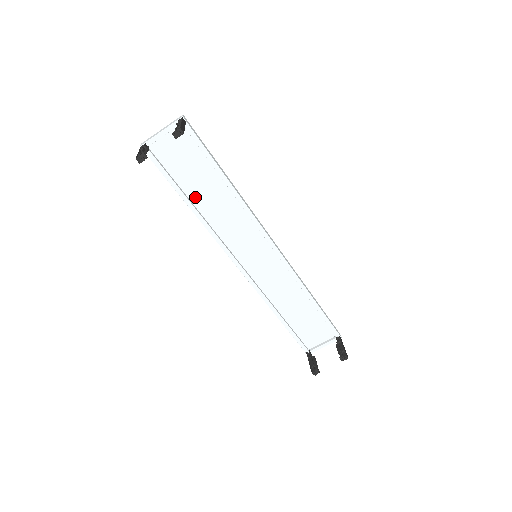
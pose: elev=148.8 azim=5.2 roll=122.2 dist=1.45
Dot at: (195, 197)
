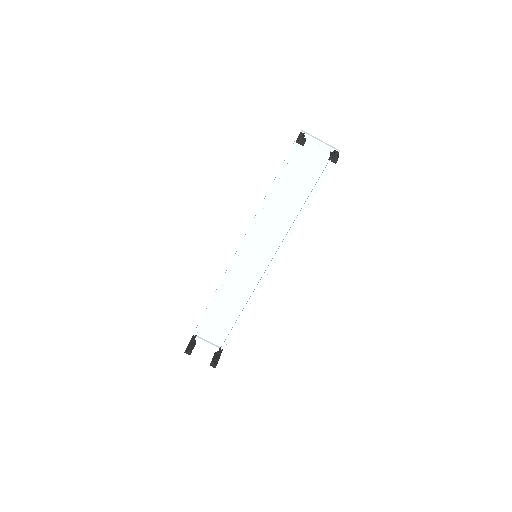
Dot at: (280, 189)
